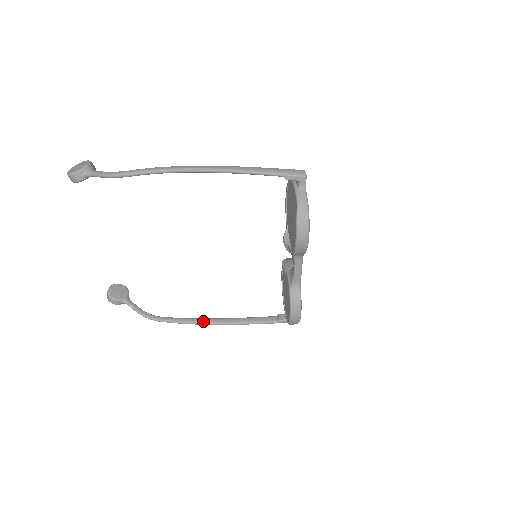
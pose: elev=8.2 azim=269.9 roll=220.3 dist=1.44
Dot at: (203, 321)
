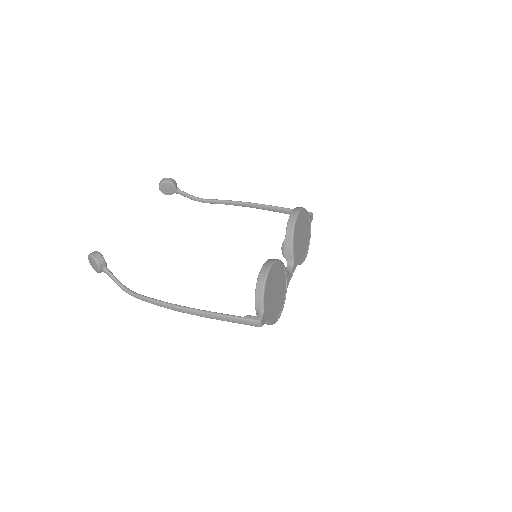
Dot at: occluded
